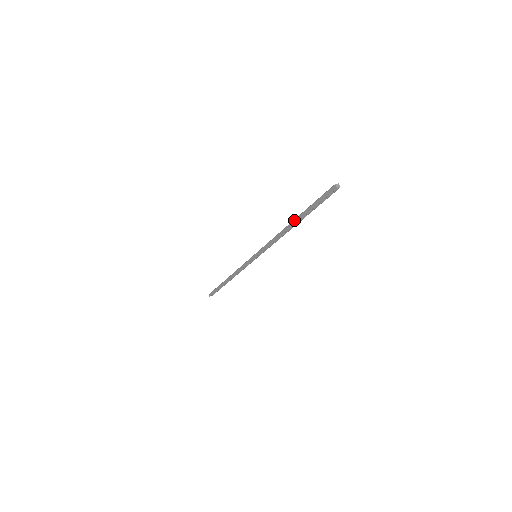
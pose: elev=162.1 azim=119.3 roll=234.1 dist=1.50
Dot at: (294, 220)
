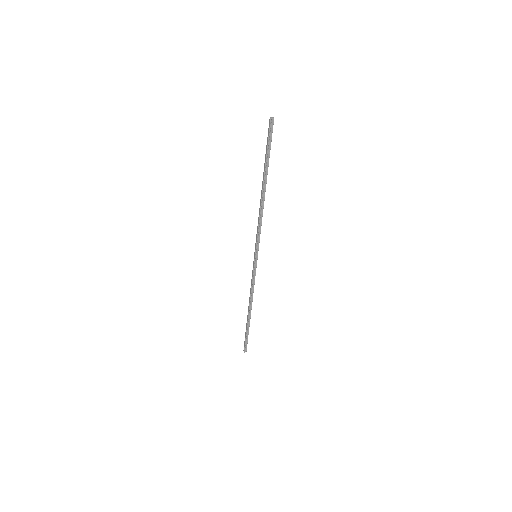
Dot at: (262, 182)
